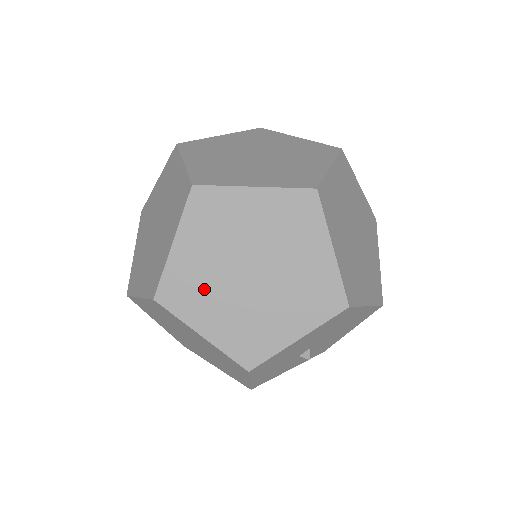
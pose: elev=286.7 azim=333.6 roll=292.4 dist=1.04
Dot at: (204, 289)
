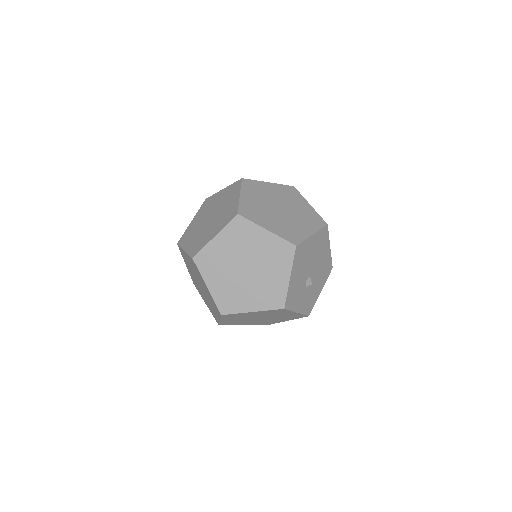
Dot at: (261, 212)
